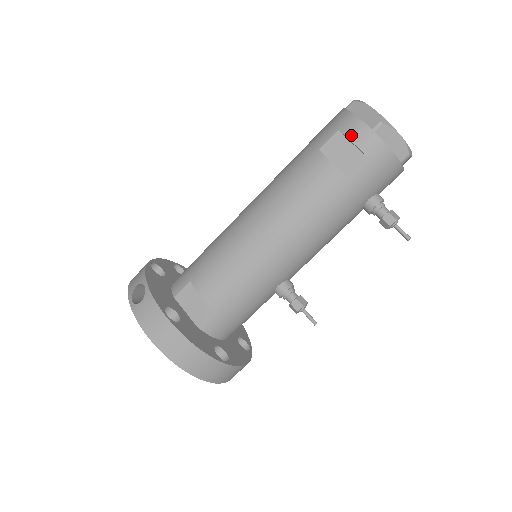
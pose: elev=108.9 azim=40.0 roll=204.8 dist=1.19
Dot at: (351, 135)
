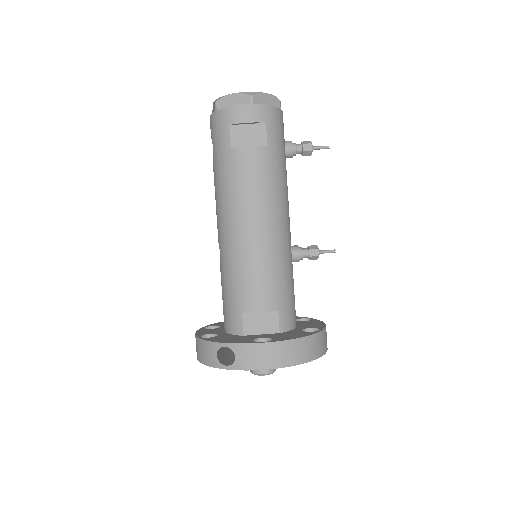
Dot at: (241, 120)
